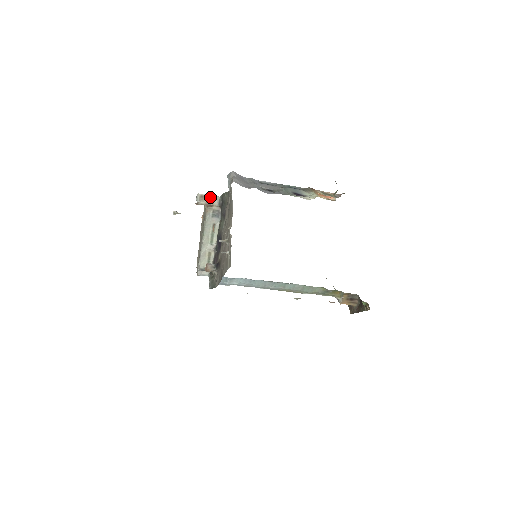
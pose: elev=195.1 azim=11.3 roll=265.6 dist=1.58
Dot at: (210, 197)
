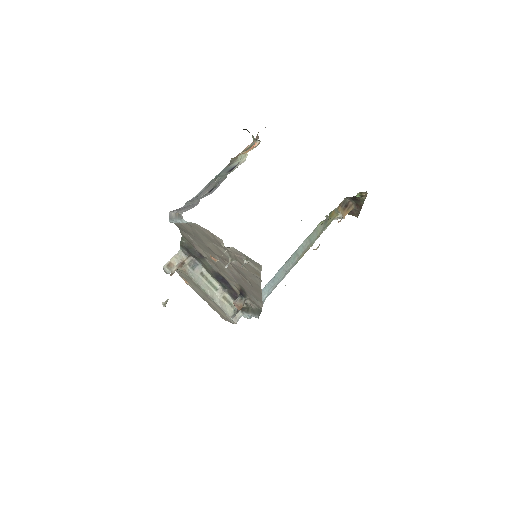
Dot at: (174, 259)
